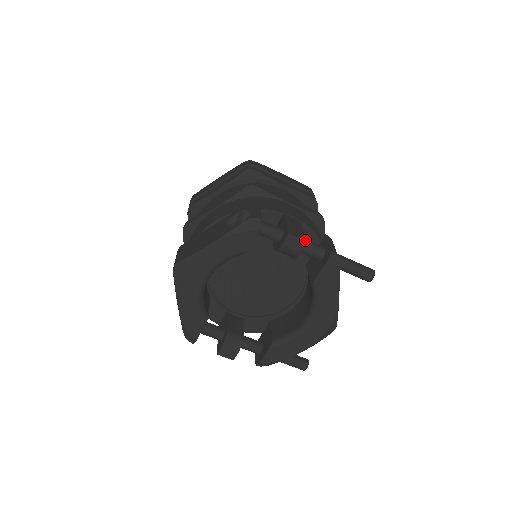
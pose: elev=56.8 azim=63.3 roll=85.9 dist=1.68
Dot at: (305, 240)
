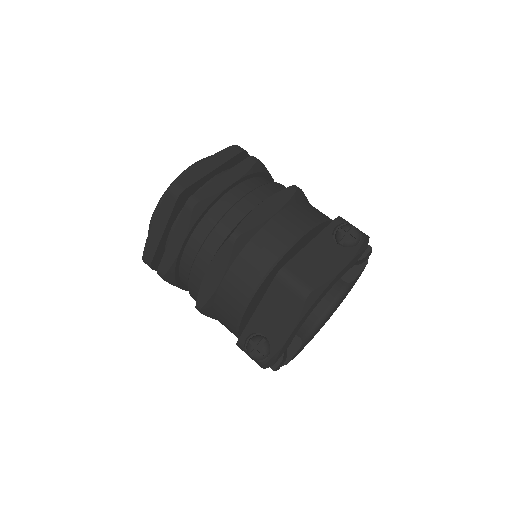
Dot at: occluded
